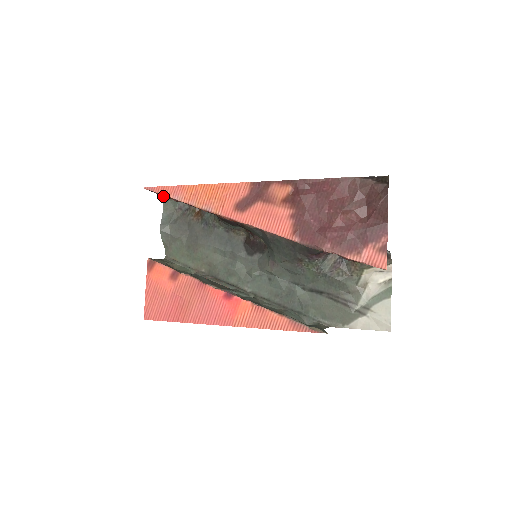
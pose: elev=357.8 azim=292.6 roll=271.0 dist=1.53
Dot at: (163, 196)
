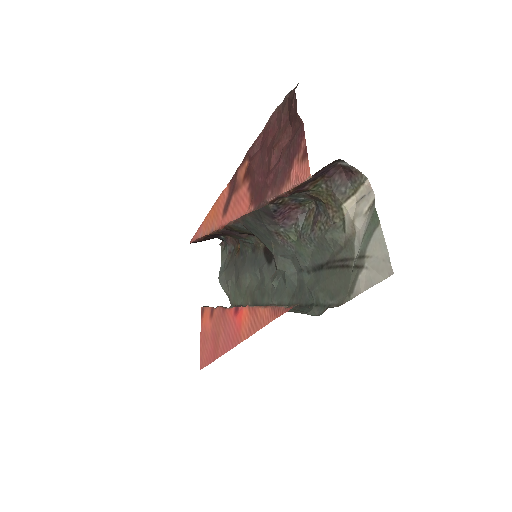
Dot at: occluded
